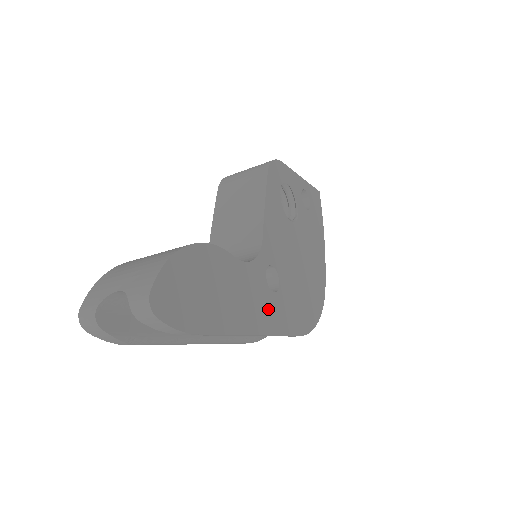
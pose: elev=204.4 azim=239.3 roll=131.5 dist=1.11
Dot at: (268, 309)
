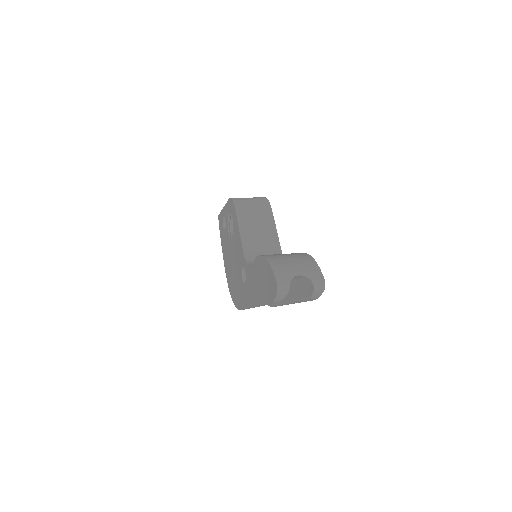
Dot at: occluded
